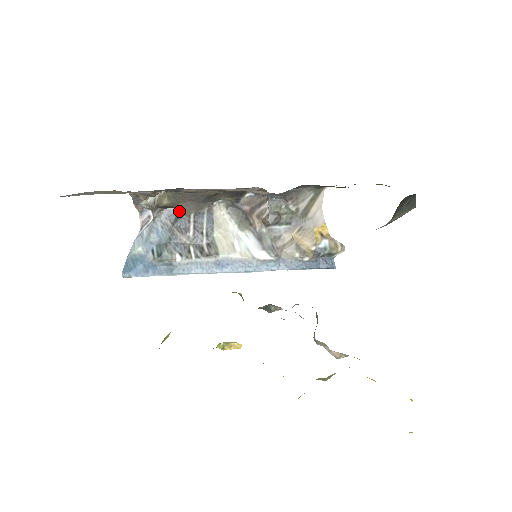
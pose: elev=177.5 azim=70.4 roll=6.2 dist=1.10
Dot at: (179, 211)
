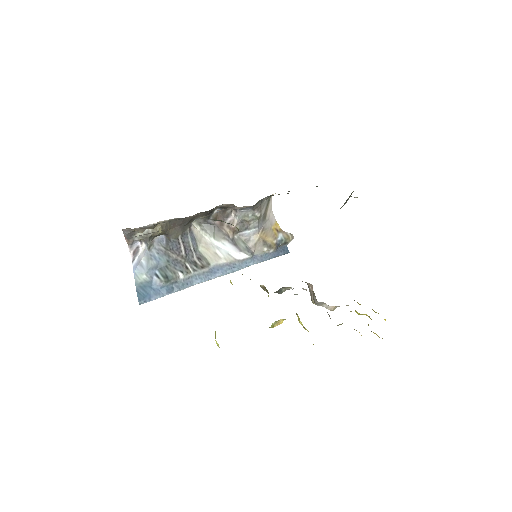
Dot at: (169, 236)
